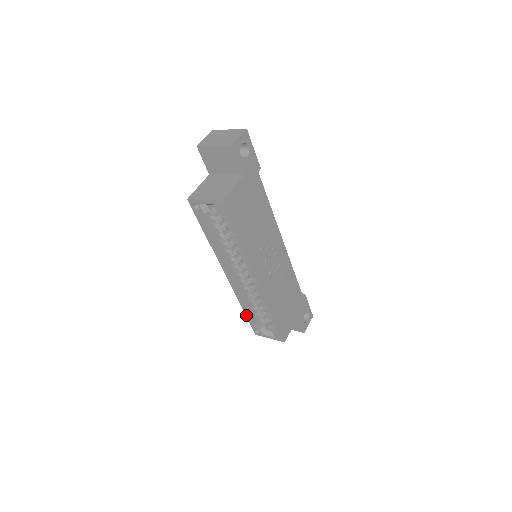
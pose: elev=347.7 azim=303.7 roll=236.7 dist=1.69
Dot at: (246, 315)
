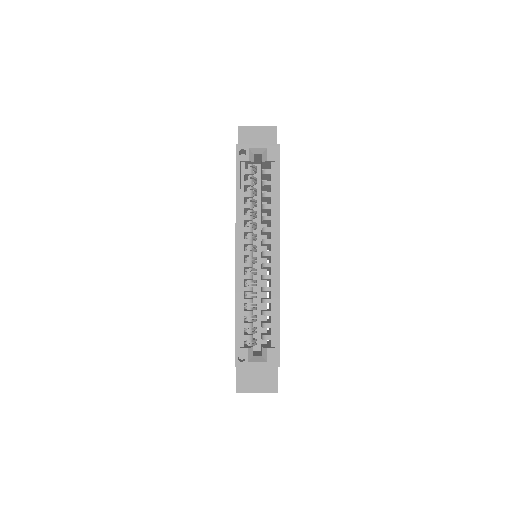
Dot at: (236, 324)
